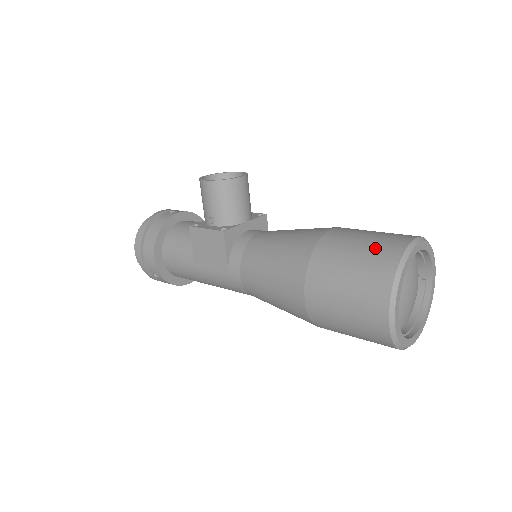
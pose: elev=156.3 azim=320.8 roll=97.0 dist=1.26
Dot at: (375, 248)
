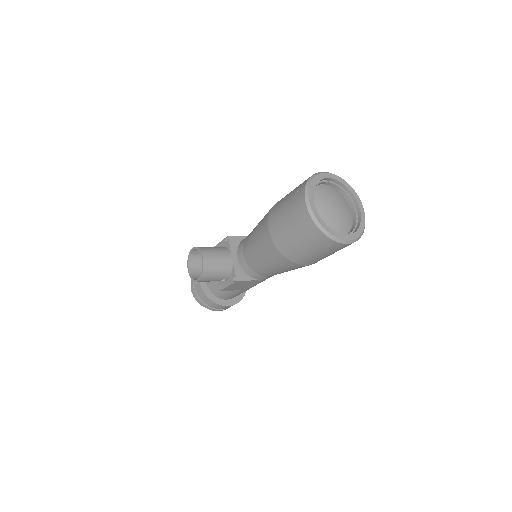
Dot at: (300, 230)
